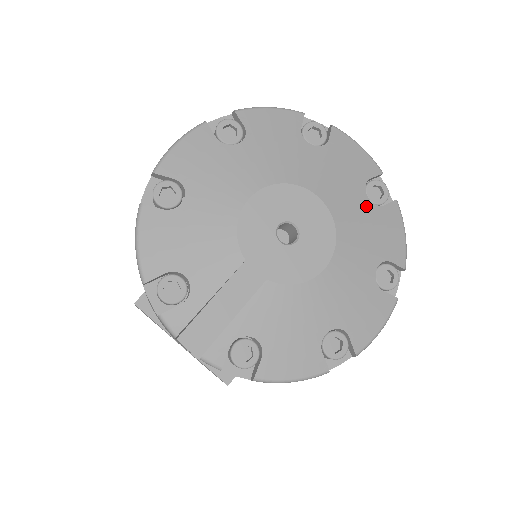
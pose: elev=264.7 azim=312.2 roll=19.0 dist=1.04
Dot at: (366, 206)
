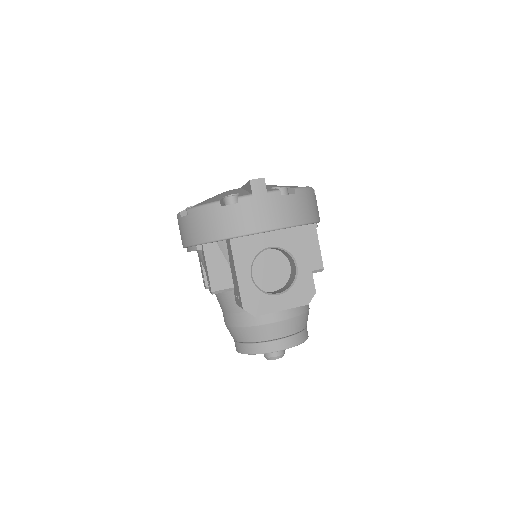
Dot at: occluded
